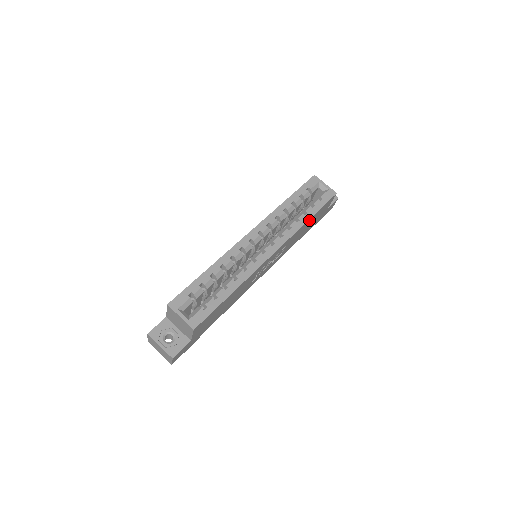
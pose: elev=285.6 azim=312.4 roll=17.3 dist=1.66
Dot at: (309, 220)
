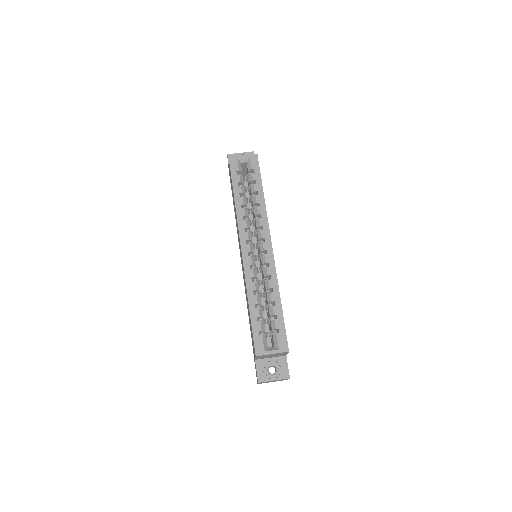
Dot at: (263, 195)
